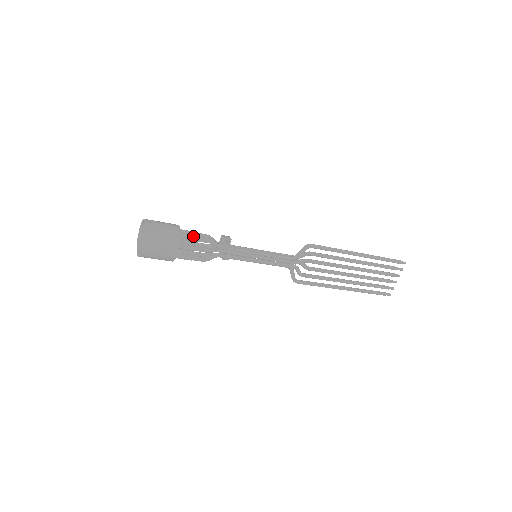
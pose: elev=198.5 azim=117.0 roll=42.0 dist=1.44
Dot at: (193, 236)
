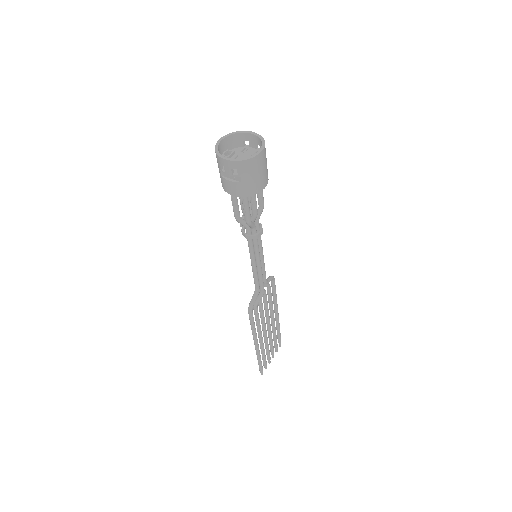
Dot at: occluded
